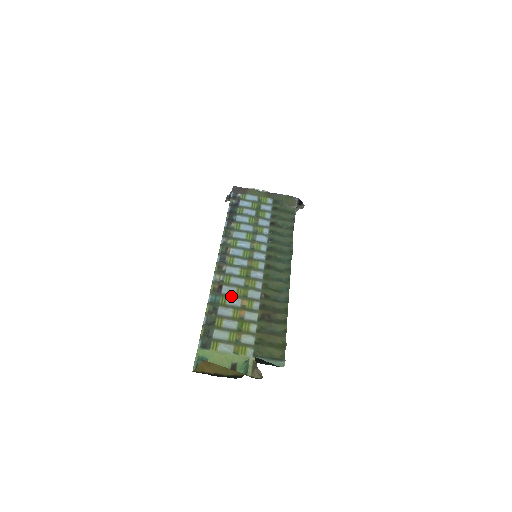
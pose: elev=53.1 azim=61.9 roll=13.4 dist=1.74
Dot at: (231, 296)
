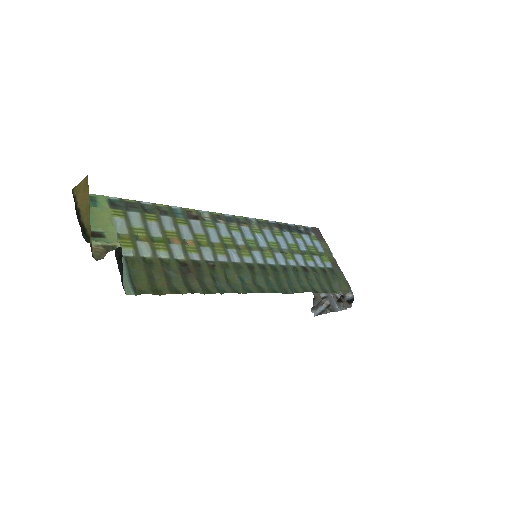
Dot at: (191, 229)
